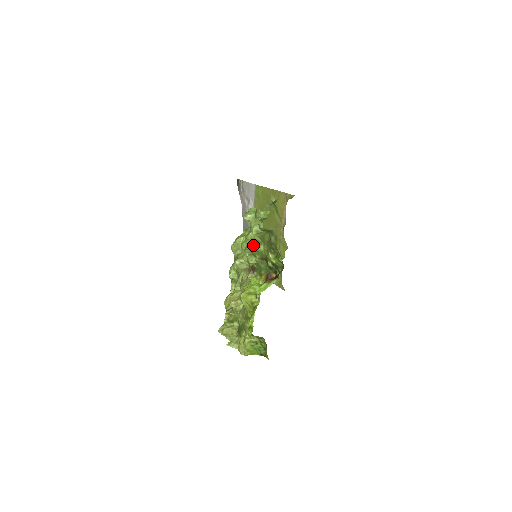
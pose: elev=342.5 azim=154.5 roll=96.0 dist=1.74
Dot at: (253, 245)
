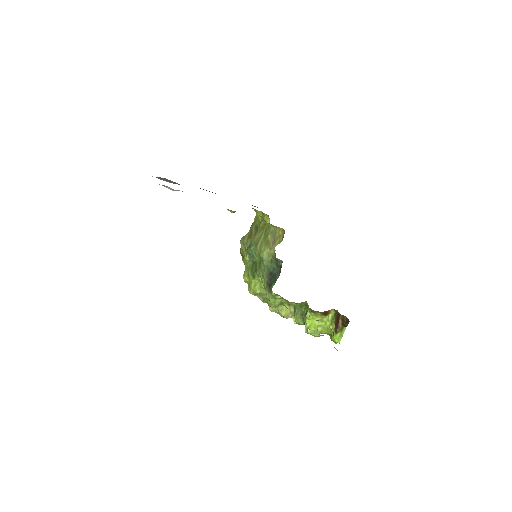
Dot at: occluded
